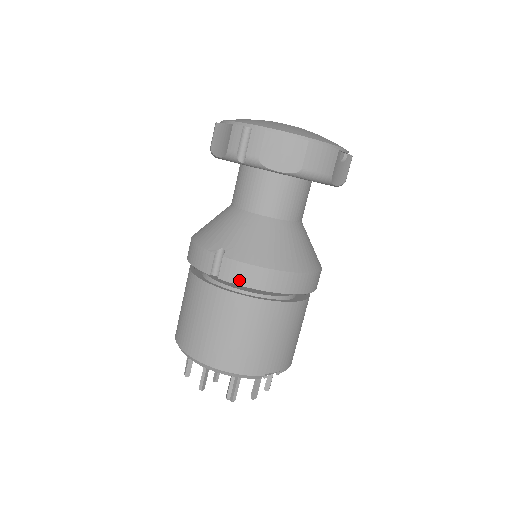
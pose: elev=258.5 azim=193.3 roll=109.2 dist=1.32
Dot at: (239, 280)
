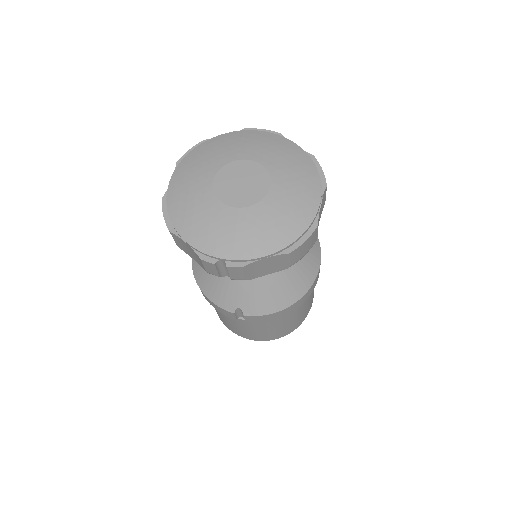
Dot at: (264, 321)
